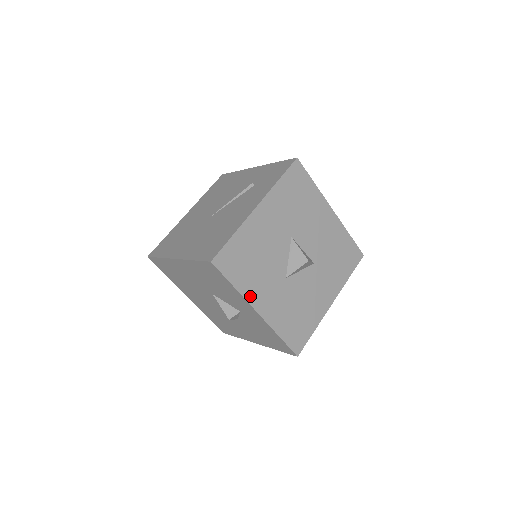
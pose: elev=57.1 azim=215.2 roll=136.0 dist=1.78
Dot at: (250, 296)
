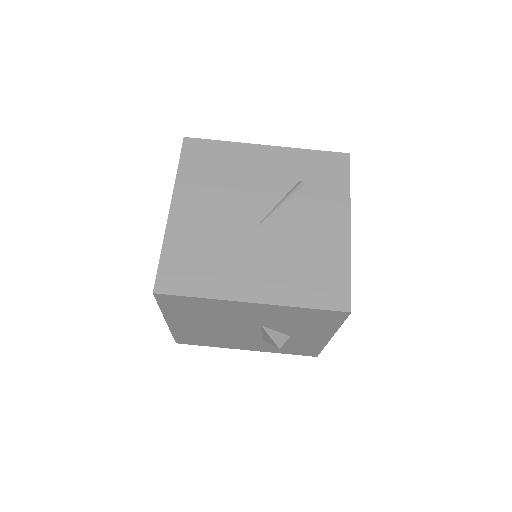
Dot at: occluded
